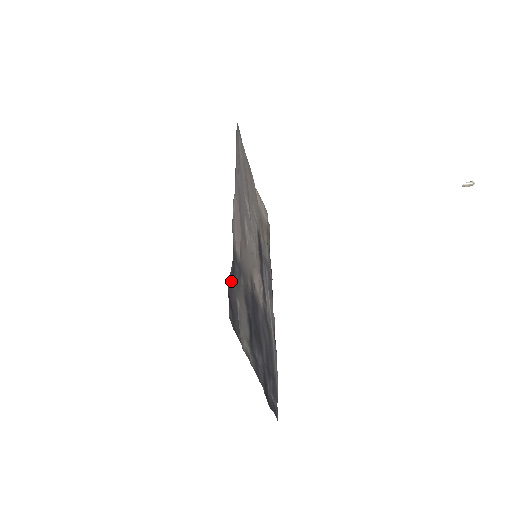
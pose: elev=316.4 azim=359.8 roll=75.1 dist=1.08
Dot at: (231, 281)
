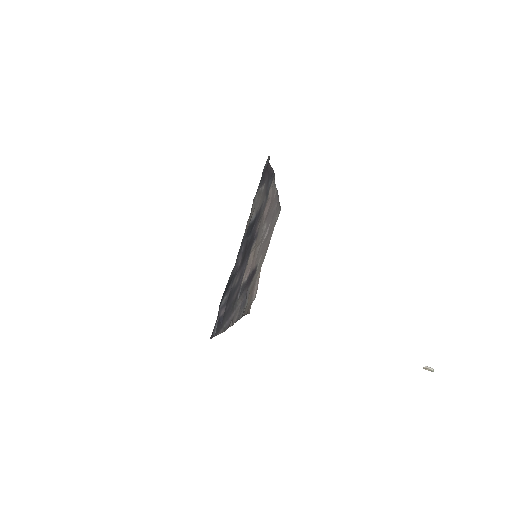
Dot at: (268, 172)
